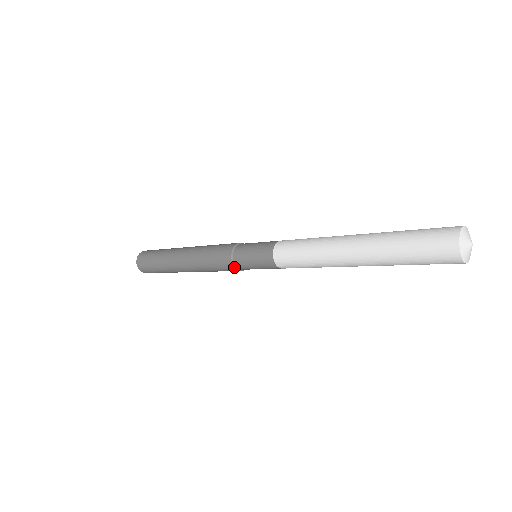
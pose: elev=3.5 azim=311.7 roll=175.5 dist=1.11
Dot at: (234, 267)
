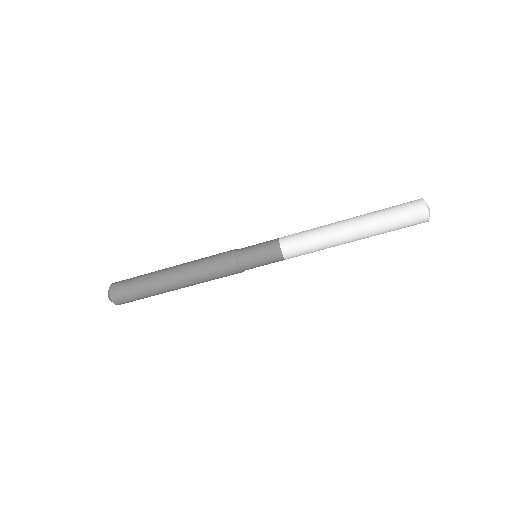
Dot at: (238, 266)
